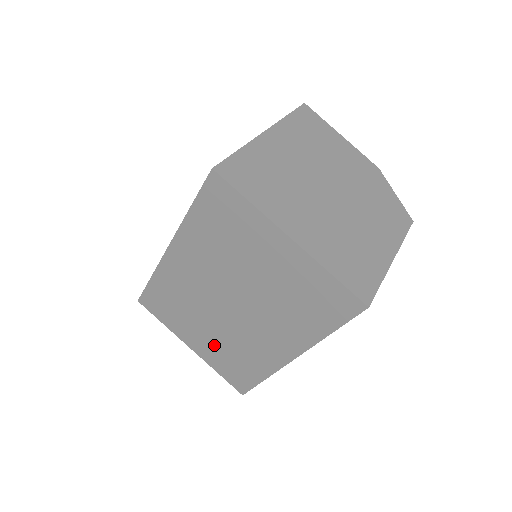
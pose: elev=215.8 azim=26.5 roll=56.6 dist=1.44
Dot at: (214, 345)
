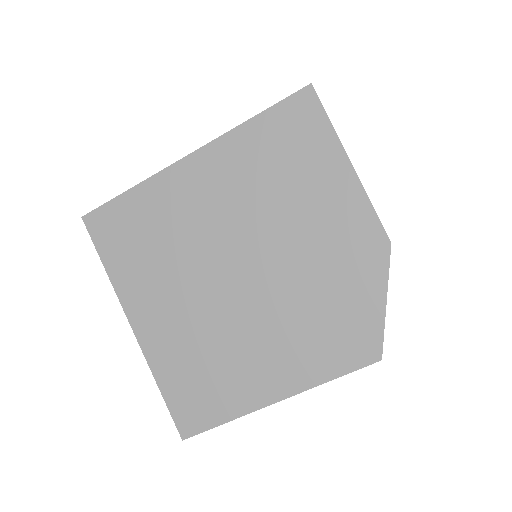
Dot at: occluded
